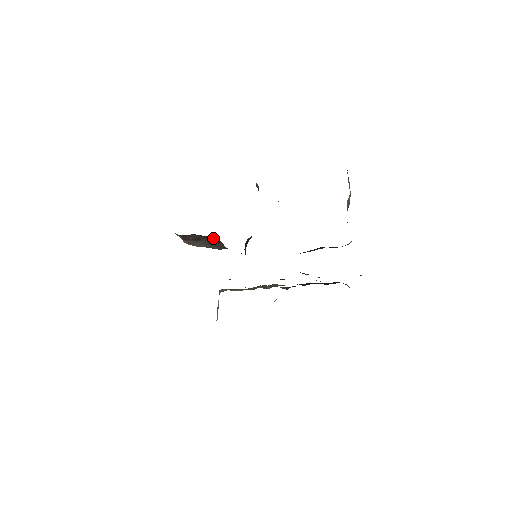
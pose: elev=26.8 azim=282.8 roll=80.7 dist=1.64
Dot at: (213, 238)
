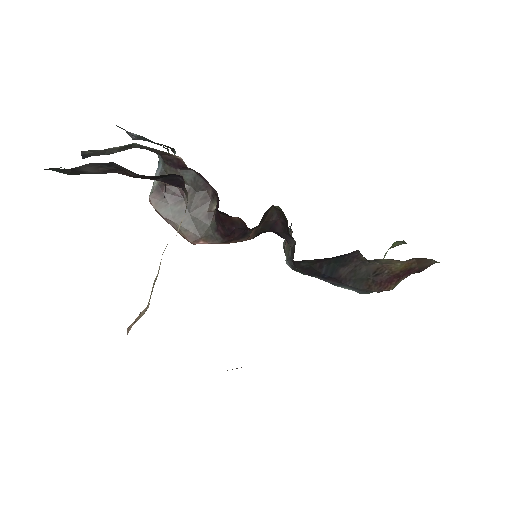
Dot at: (207, 203)
